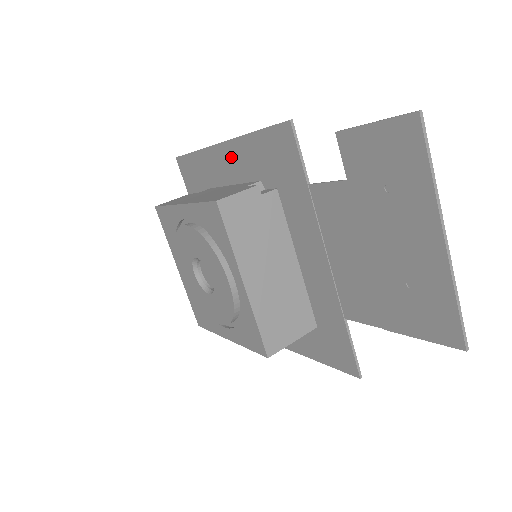
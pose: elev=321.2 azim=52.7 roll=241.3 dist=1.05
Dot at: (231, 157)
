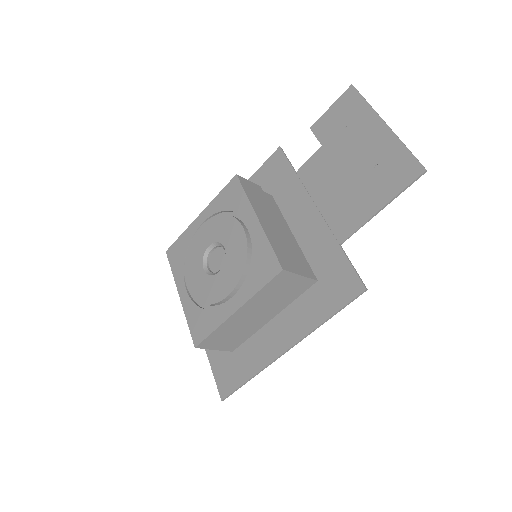
Dot at: occluded
